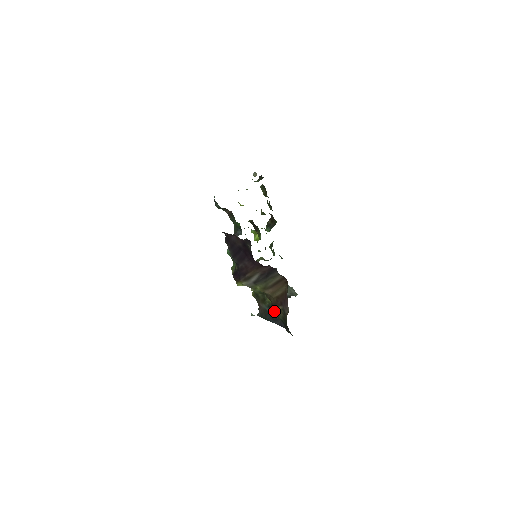
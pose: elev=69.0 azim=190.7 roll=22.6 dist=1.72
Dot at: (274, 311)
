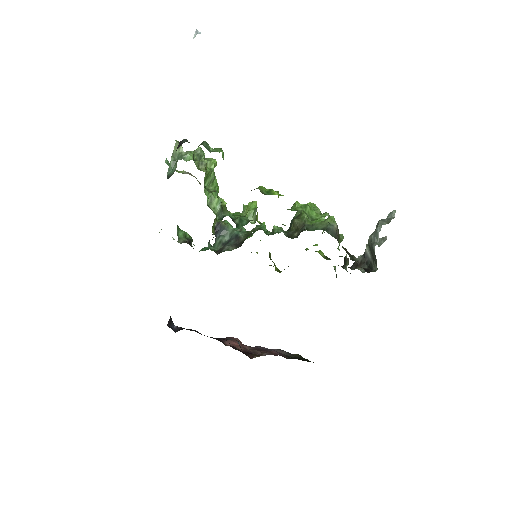
Dot at: occluded
